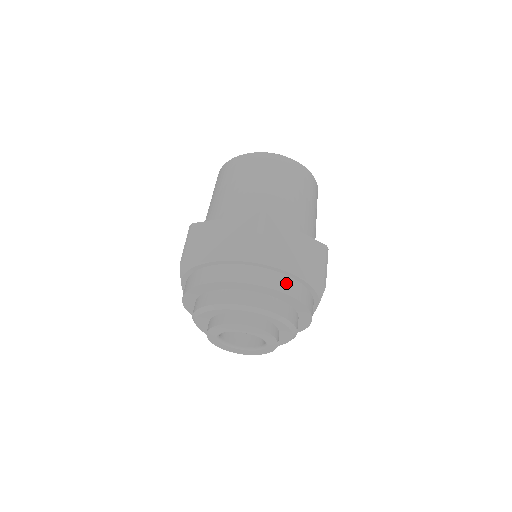
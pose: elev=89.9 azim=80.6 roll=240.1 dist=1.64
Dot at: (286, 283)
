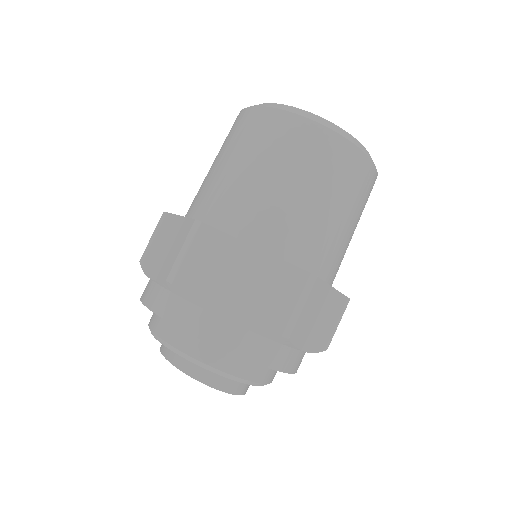
Dot at: (294, 359)
